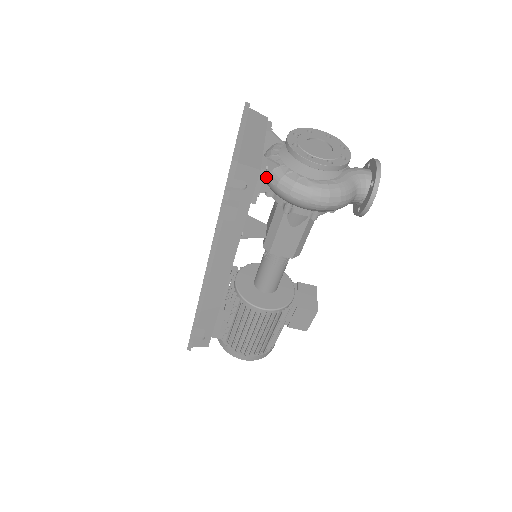
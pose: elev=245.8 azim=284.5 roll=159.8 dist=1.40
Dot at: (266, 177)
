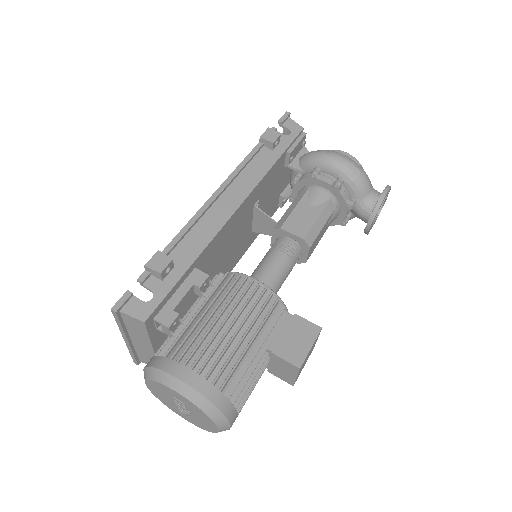
Dot at: (299, 158)
